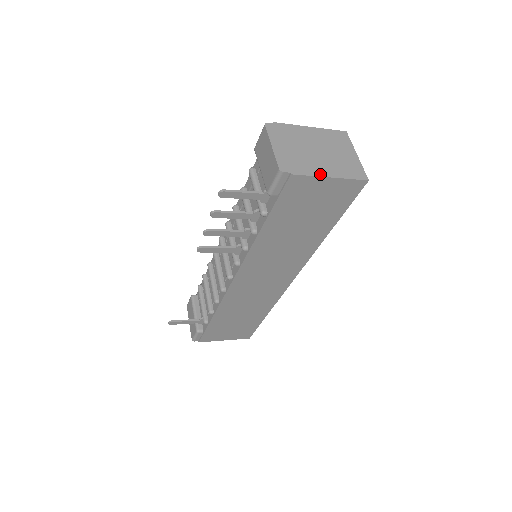
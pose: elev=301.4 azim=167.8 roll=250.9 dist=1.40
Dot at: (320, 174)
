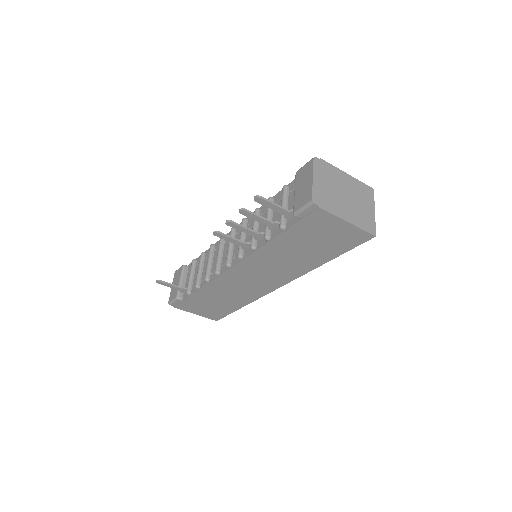
Dot at: (341, 216)
